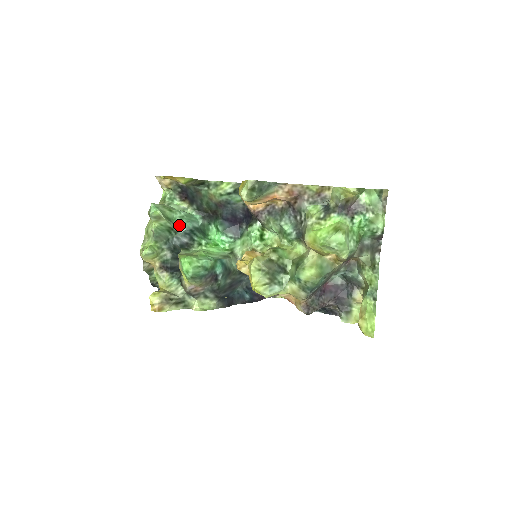
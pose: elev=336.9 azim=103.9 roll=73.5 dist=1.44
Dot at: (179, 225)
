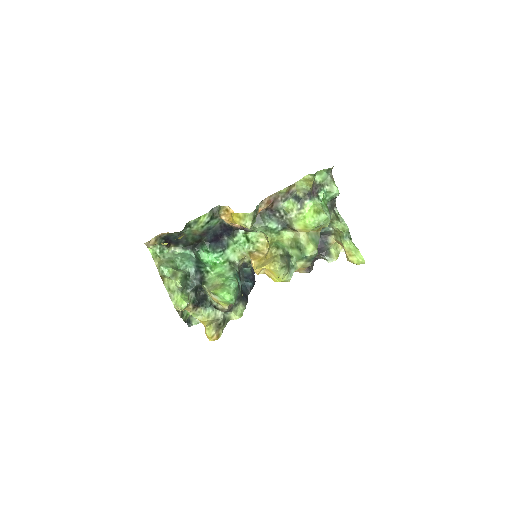
Dot at: (188, 269)
